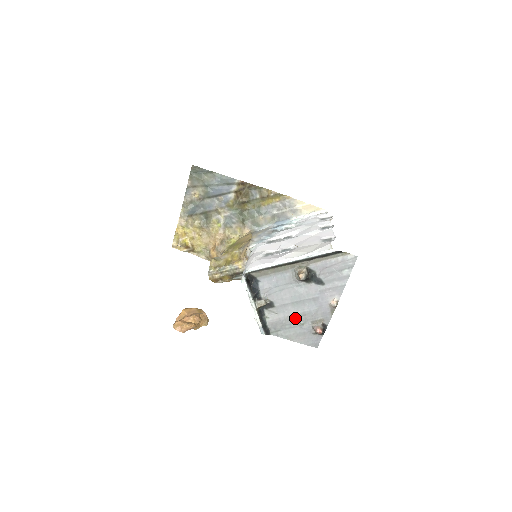
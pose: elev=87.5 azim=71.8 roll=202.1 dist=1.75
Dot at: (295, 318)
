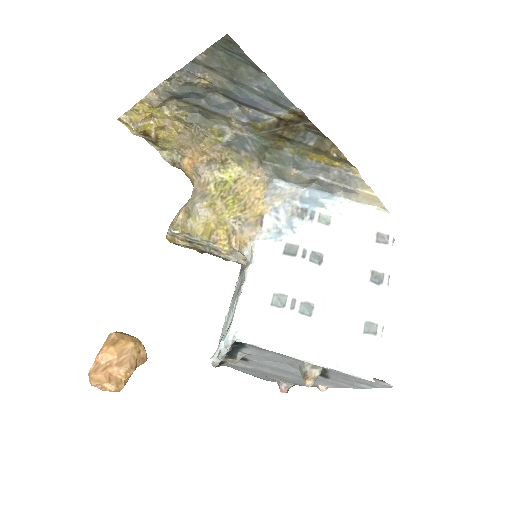
Dot at: (265, 373)
